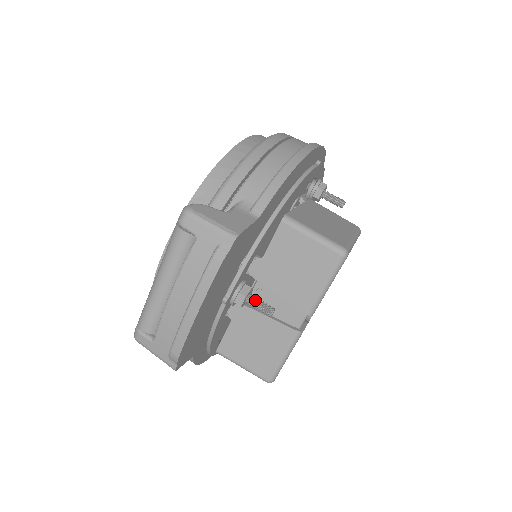
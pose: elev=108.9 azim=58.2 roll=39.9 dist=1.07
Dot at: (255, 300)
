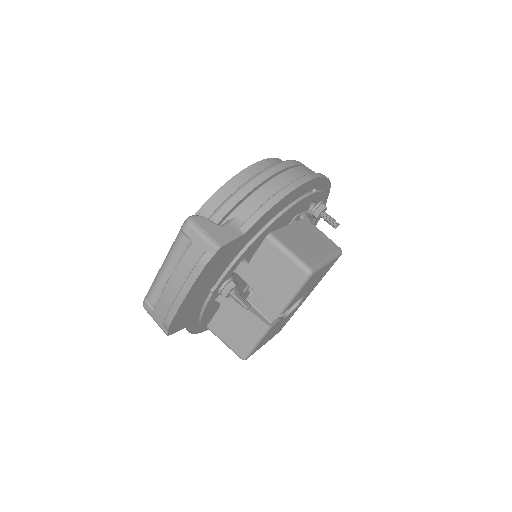
Dot at: (237, 294)
